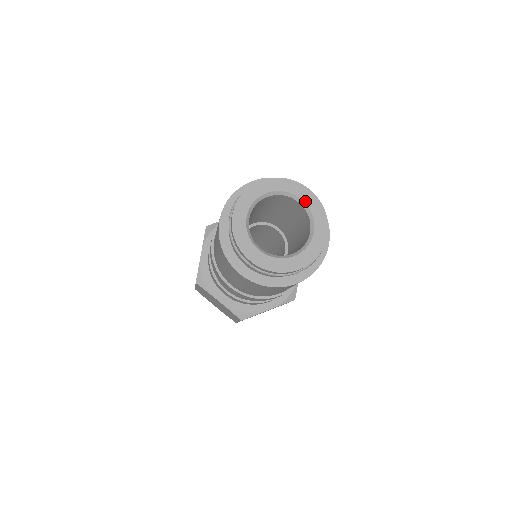
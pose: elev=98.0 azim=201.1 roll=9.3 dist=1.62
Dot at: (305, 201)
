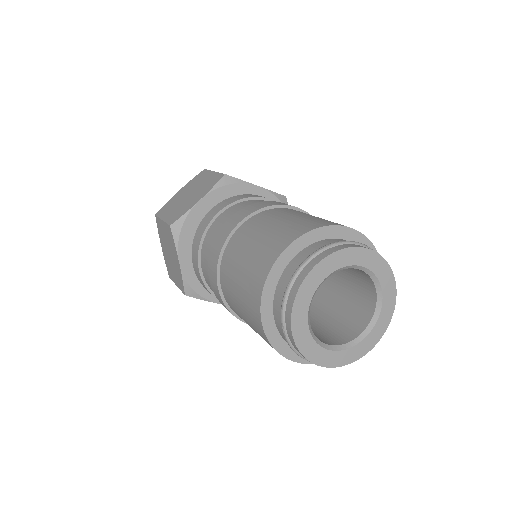
Dot at: (384, 300)
